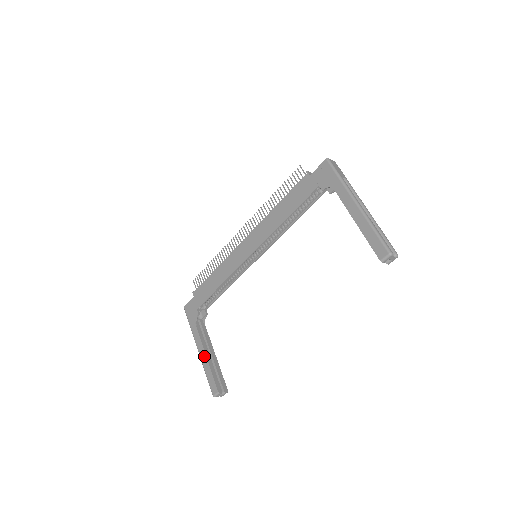
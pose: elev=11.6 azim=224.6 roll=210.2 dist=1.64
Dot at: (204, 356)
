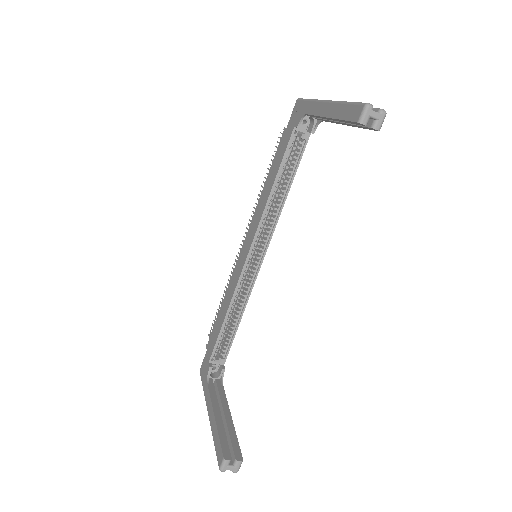
Dot at: (212, 416)
